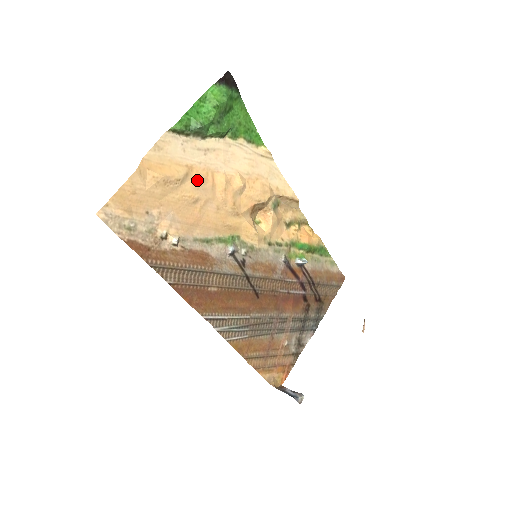
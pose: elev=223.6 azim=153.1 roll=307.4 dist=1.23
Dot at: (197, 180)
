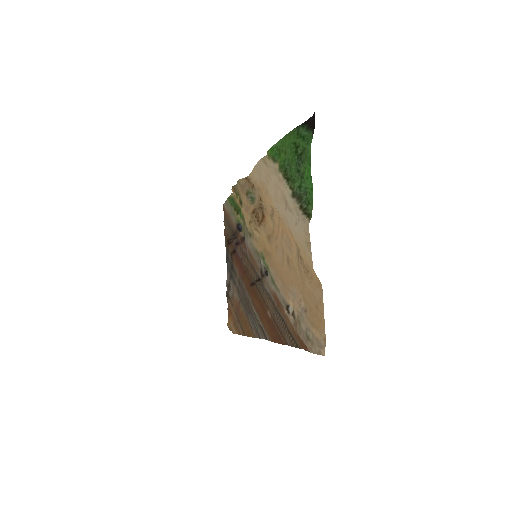
Dot at: (291, 241)
